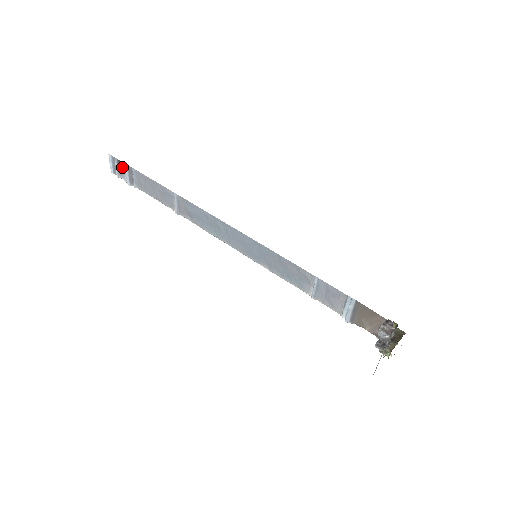
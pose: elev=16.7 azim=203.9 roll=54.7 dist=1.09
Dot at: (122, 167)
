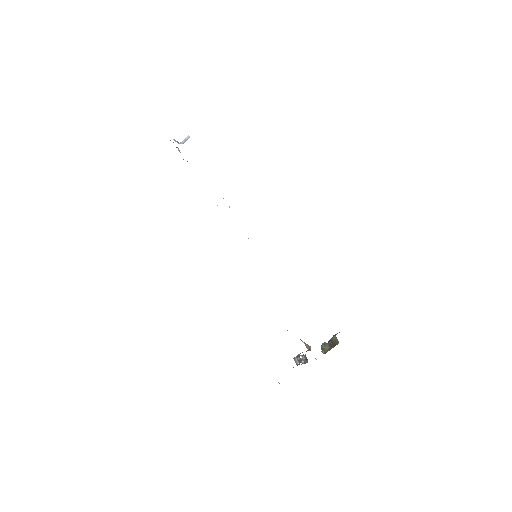
Dot at: occluded
